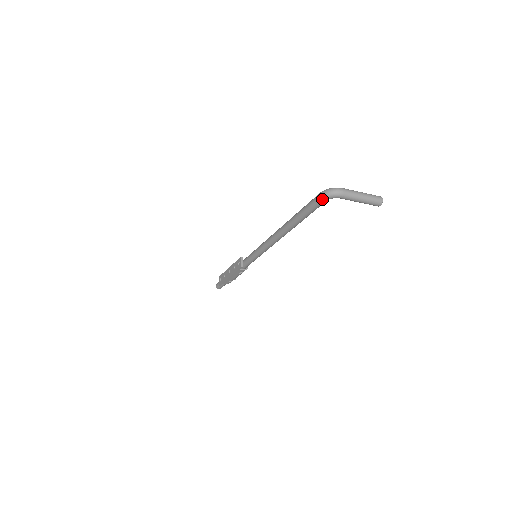
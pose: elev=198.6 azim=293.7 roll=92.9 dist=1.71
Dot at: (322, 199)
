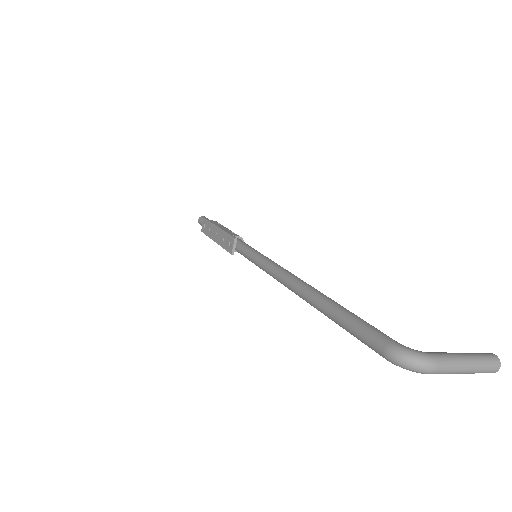
Dot at: (387, 360)
